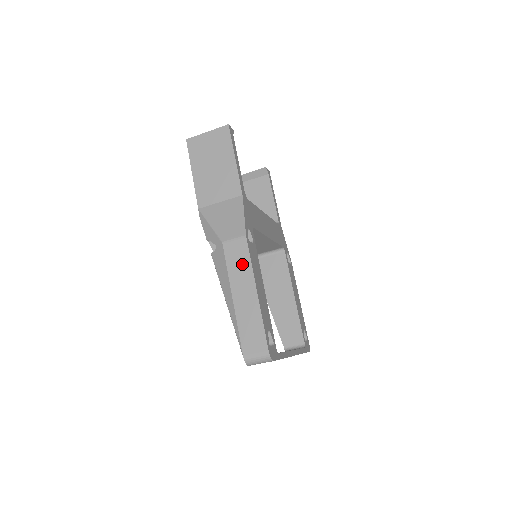
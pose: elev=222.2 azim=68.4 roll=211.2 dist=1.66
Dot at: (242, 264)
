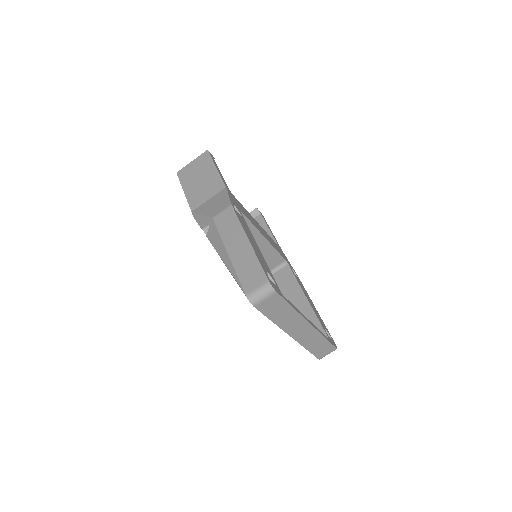
Dot at: (232, 225)
